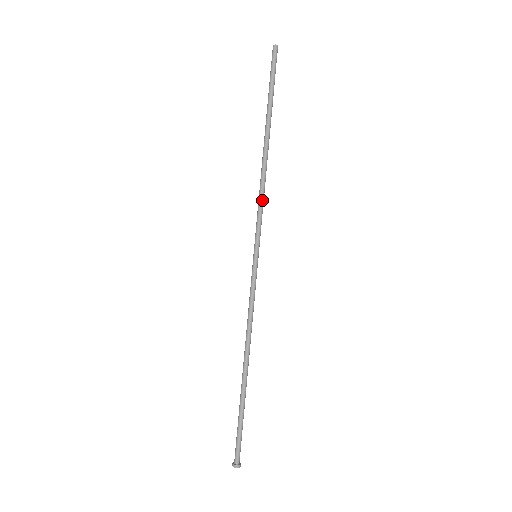
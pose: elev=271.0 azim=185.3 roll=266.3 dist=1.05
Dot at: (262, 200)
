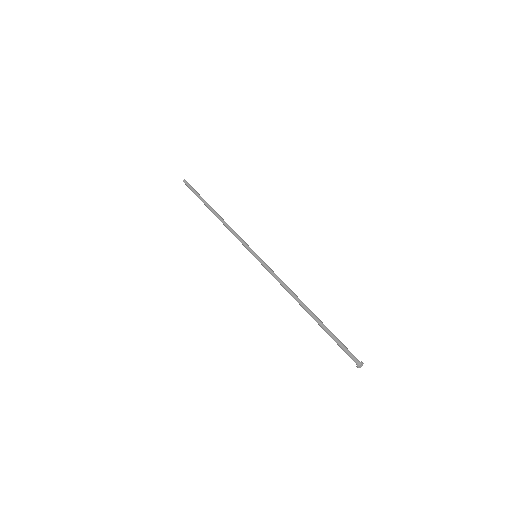
Dot at: (234, 232)
